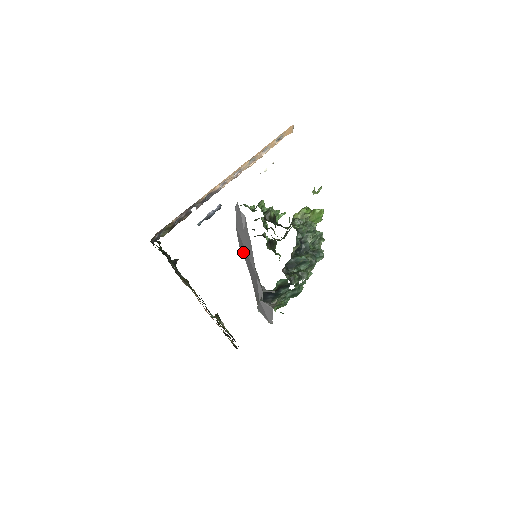
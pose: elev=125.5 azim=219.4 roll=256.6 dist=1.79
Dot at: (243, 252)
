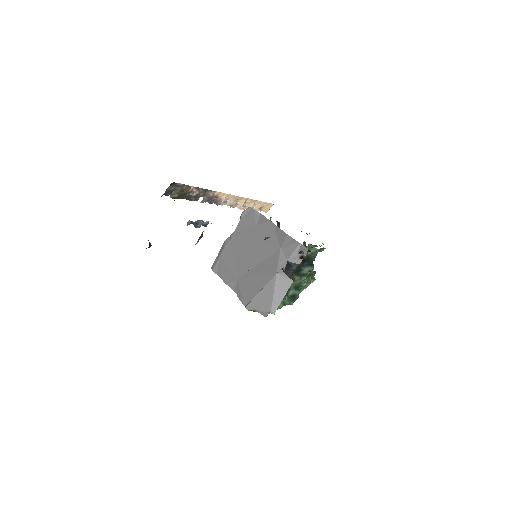
Dot at: (233, 258)
